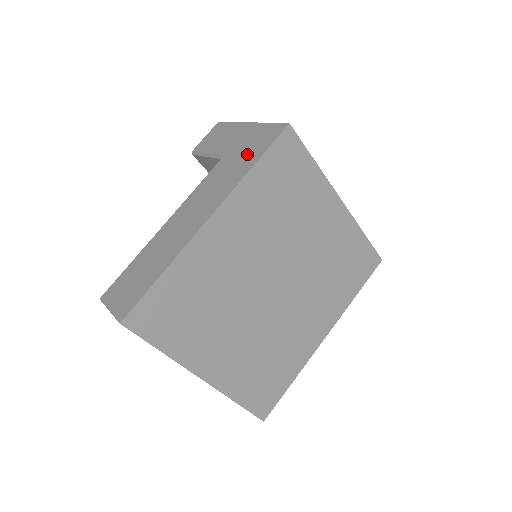
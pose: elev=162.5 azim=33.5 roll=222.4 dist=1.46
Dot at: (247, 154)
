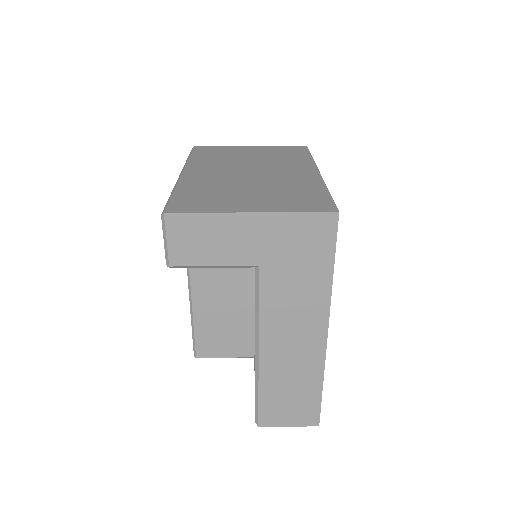
Dot at: (306, 261)
